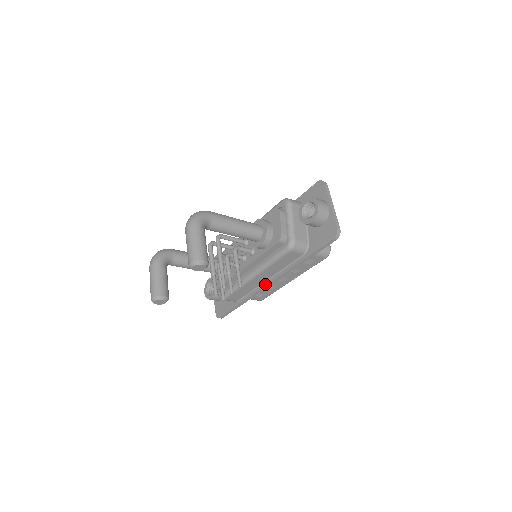
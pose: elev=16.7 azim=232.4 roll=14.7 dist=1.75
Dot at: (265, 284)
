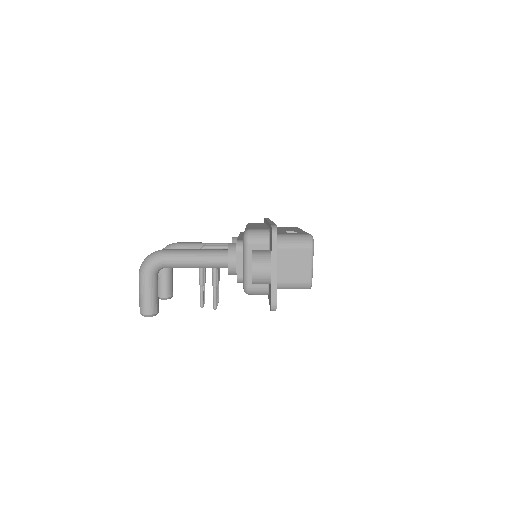
Dot at: occluded
